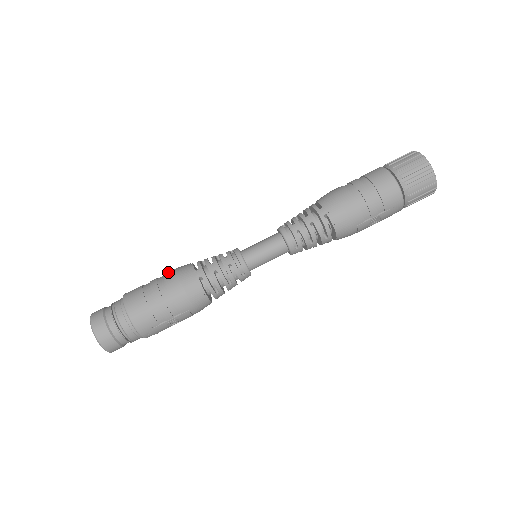
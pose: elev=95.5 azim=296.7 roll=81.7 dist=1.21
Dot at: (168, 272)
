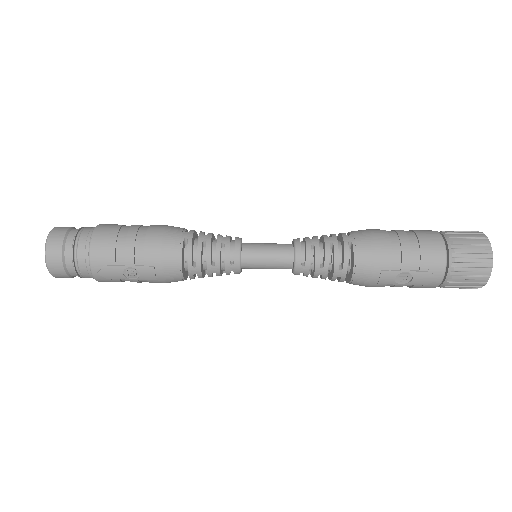
Dot at: occluded
